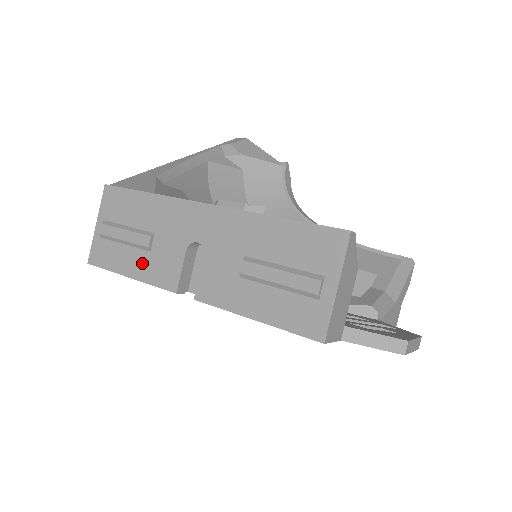
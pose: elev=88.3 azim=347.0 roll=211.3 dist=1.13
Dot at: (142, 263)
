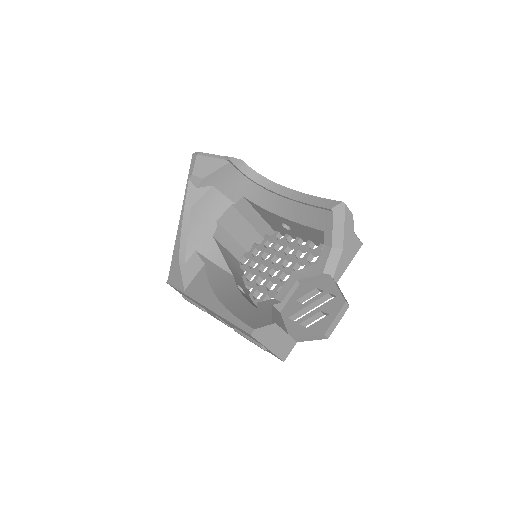
Dot at: occluded
